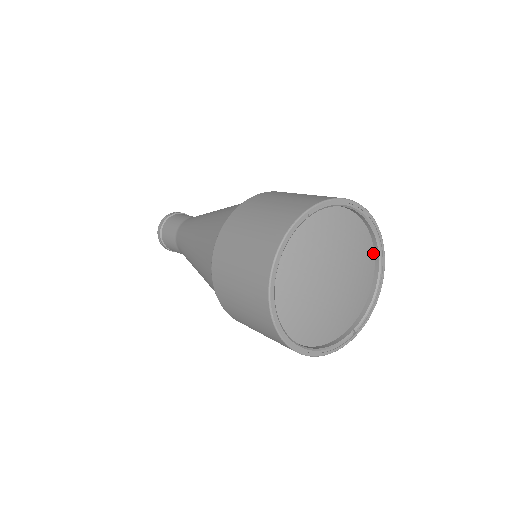
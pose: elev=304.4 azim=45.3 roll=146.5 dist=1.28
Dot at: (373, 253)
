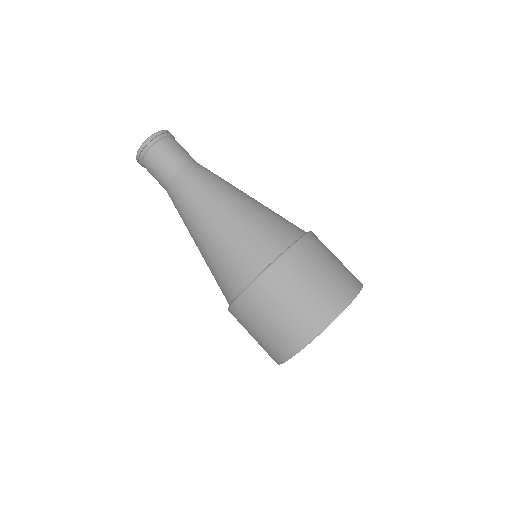
Dot at: occluded
